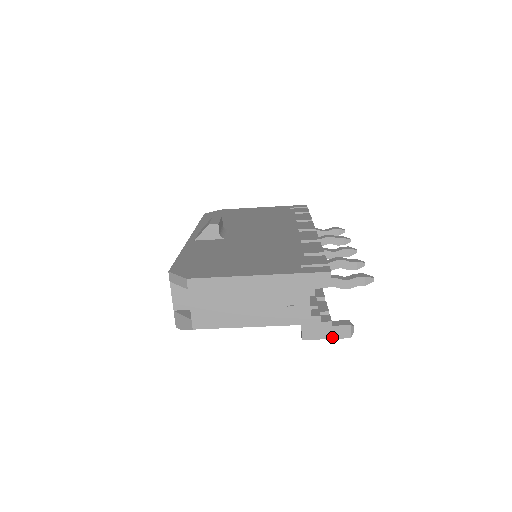
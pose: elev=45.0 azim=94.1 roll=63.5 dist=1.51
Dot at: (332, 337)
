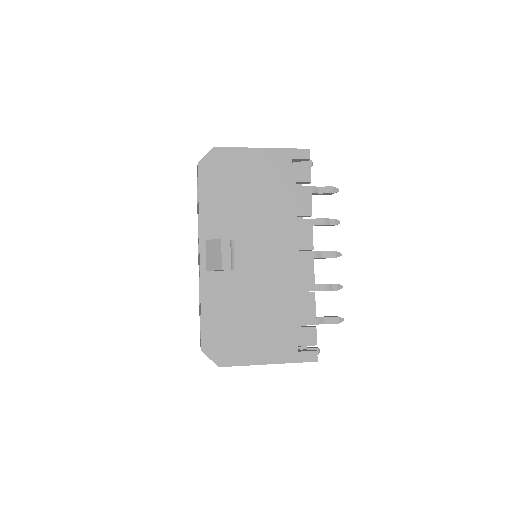
Dot at: occluded
